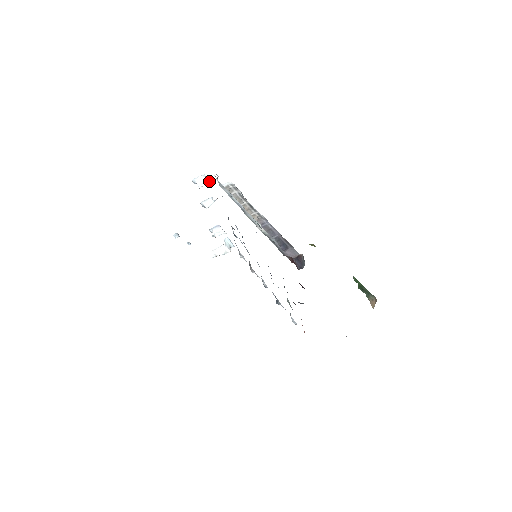
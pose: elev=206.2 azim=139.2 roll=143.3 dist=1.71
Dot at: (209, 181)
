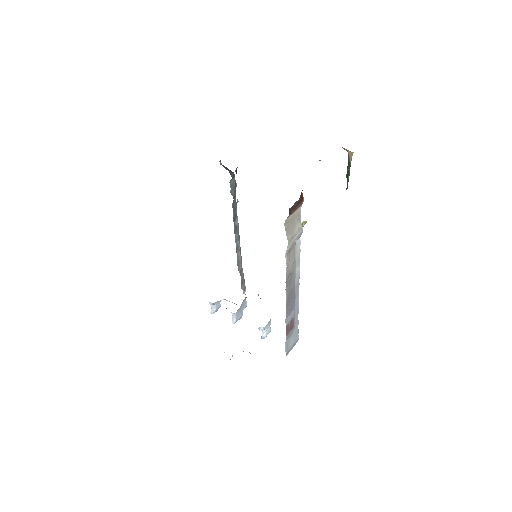
Dot at: occluded
